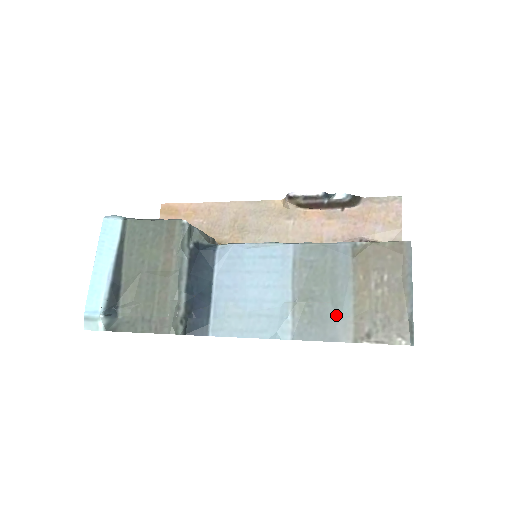
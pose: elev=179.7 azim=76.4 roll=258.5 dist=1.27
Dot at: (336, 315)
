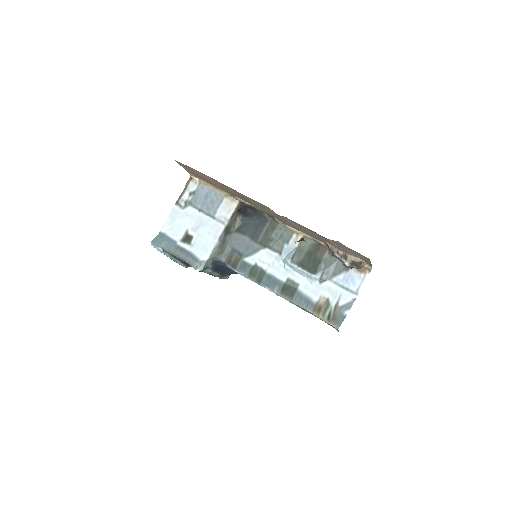
Dot at: occluded
